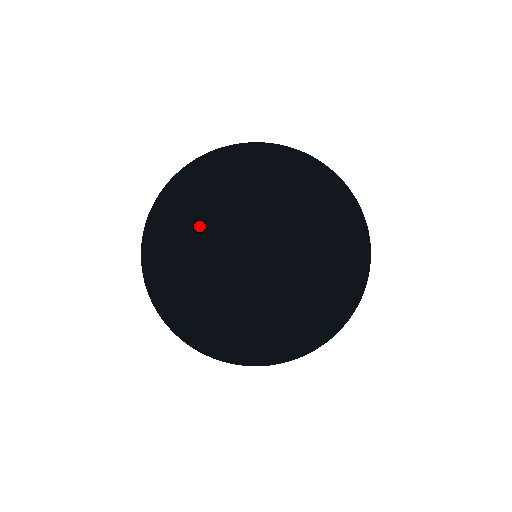
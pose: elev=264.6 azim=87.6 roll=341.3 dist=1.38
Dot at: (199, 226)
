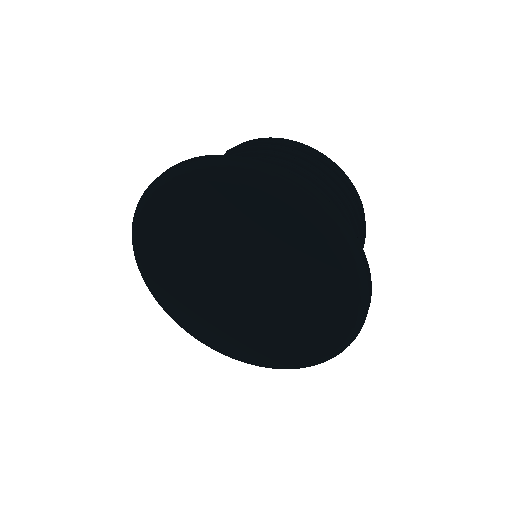
Dot at: (202, 231)
